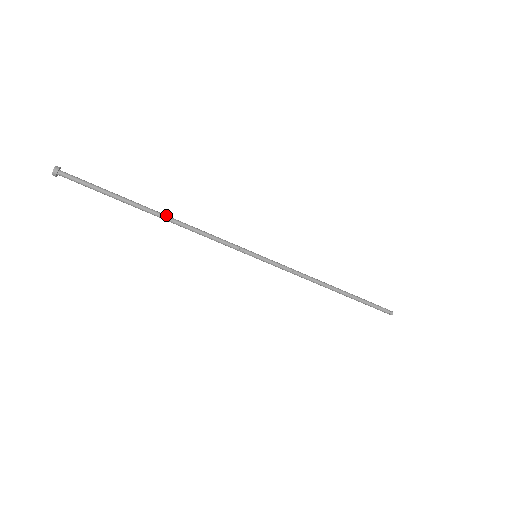
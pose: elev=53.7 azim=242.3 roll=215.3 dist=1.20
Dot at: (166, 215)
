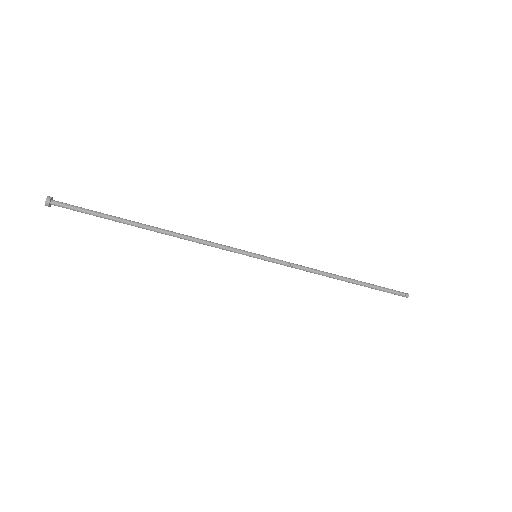
Dot at: (160, 229)
